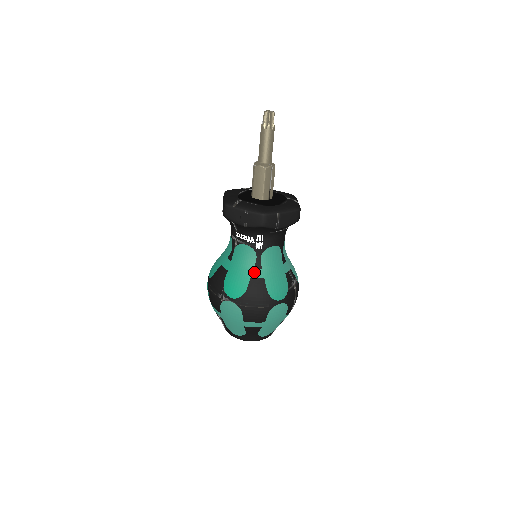
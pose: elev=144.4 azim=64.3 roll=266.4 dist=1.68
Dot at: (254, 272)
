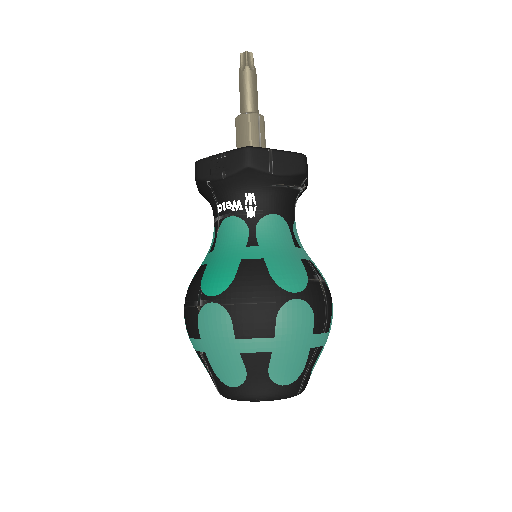
Dot at: (246, 252)
